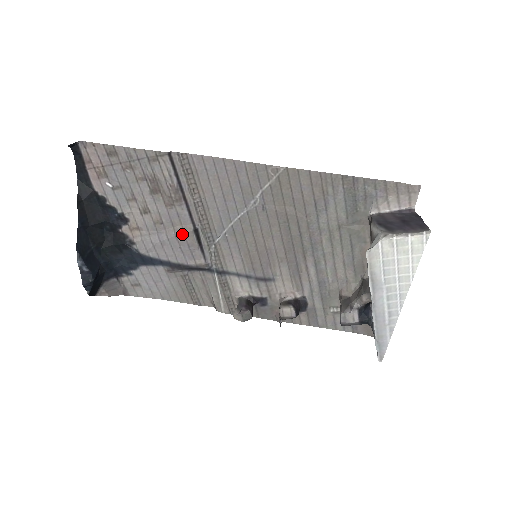
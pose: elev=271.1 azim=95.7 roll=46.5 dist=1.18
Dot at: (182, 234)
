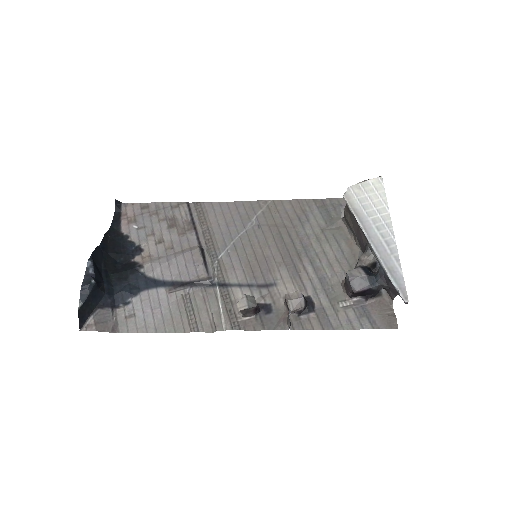
Dot at: (189, 252)
